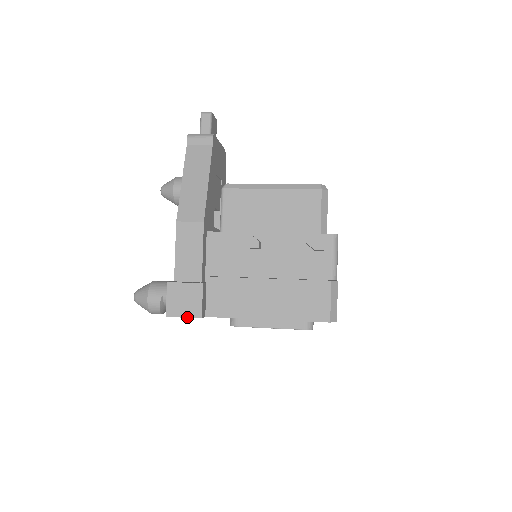
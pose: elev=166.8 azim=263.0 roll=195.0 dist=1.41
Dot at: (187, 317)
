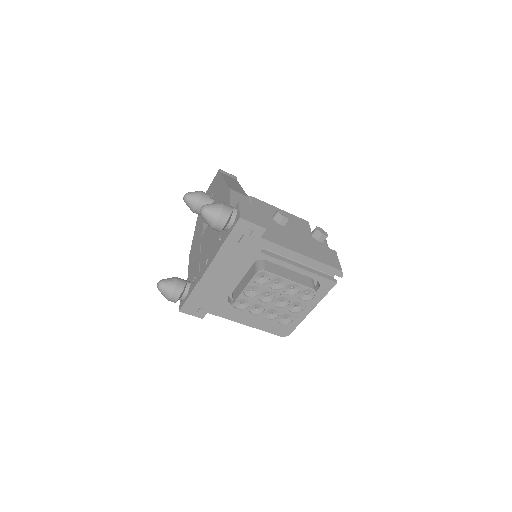
Dot at: (256, 224)
